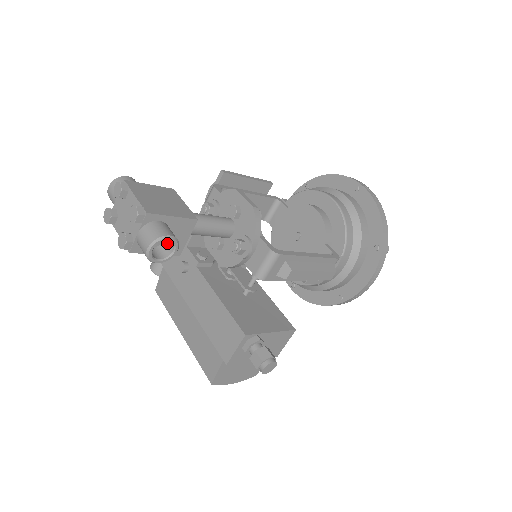
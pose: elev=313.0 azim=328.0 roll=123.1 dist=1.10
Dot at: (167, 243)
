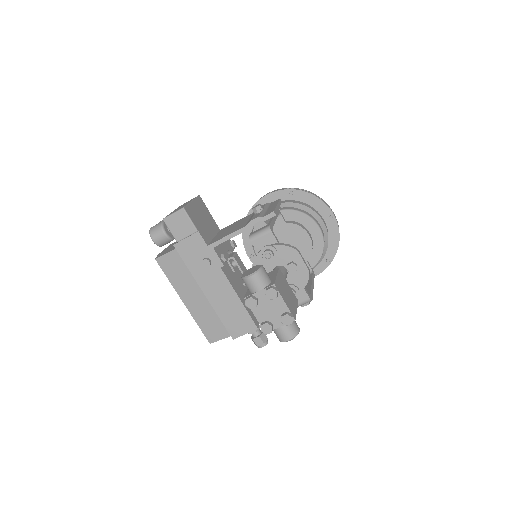
Dot at: occluded
